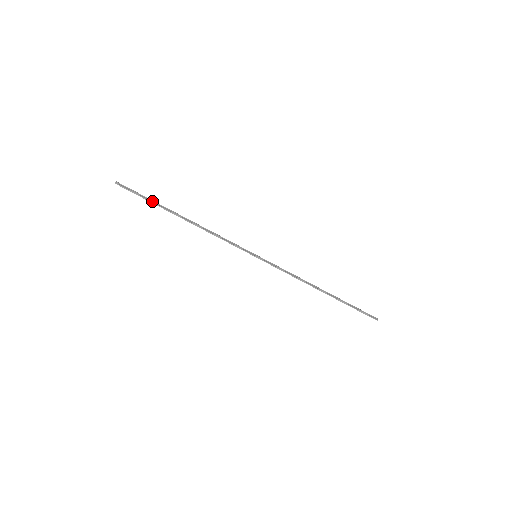
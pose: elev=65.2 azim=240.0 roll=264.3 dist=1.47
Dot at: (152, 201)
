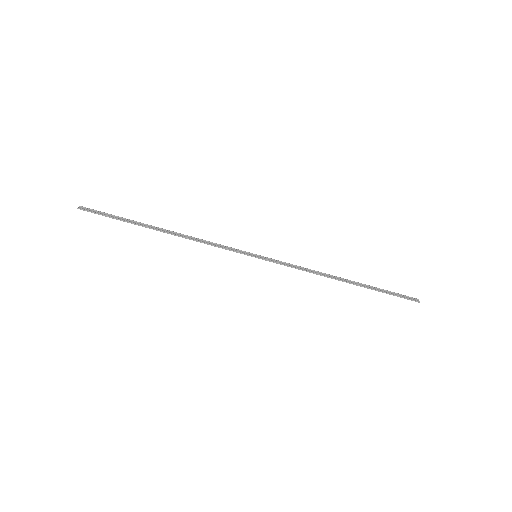
Dot at: (124, 219)
